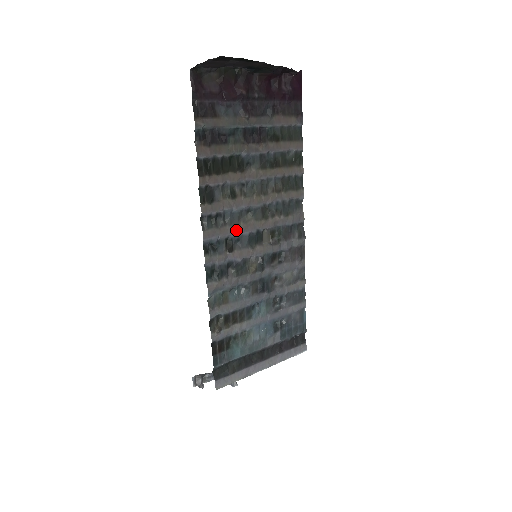
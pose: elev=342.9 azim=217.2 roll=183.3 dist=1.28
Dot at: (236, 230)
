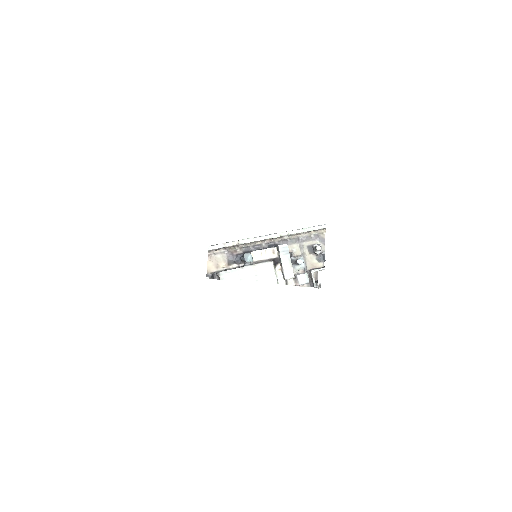
Dot at: occluded
